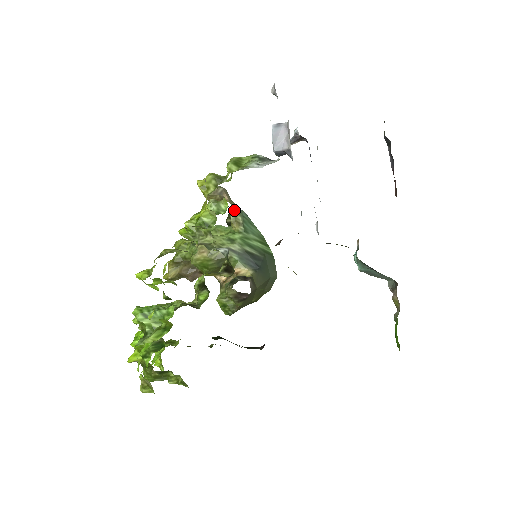
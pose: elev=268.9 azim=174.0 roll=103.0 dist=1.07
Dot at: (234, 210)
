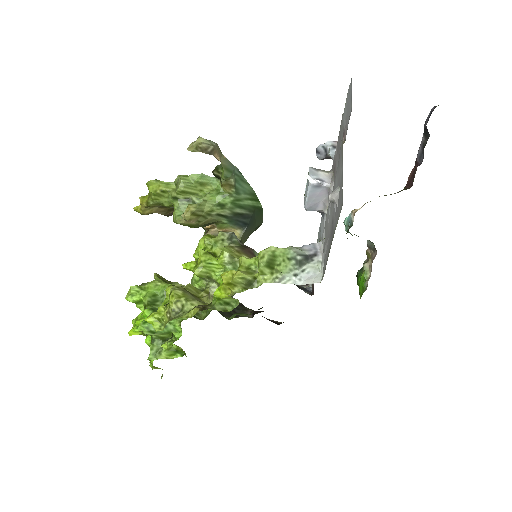
Dot at: (227, 175)
